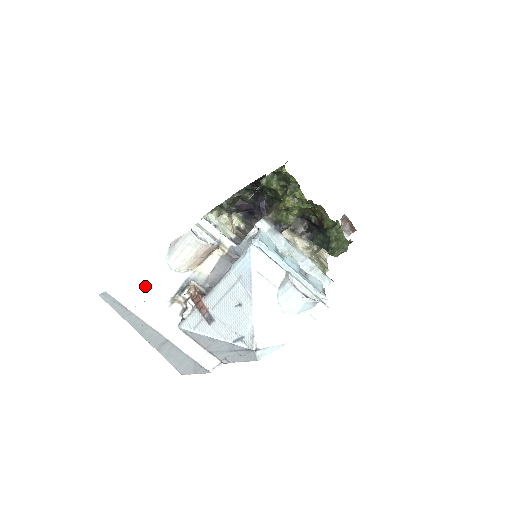
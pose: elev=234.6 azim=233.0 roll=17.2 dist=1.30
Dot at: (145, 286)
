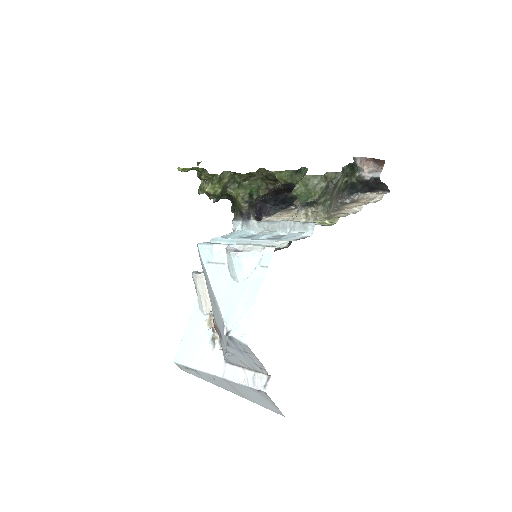
Dot at: (194, 341)
